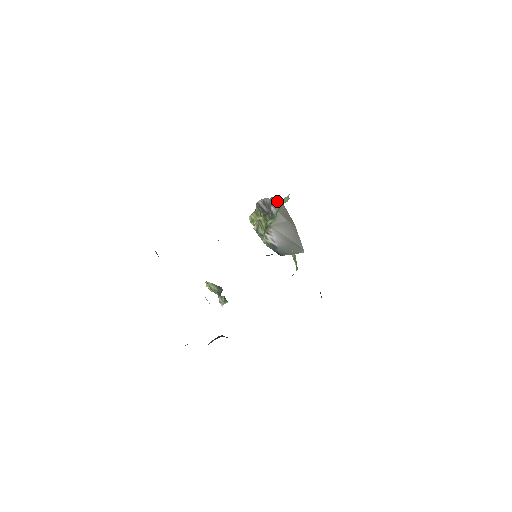
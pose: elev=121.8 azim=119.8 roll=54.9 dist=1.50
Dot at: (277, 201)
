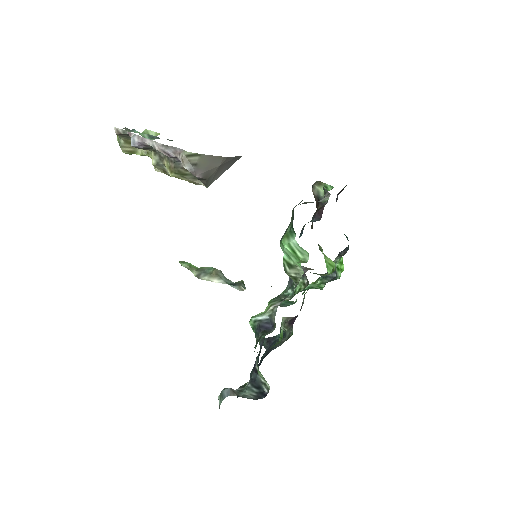
Dot at: (191, 161)
